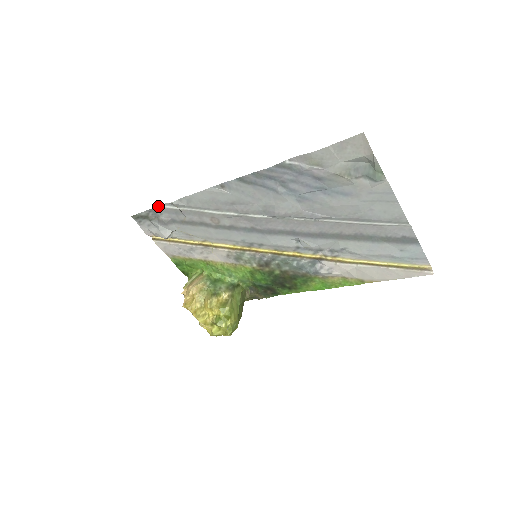
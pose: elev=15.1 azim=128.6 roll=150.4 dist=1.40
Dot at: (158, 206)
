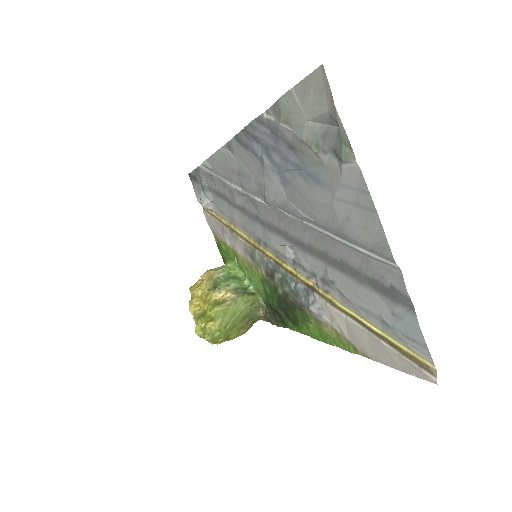
Dot at: (200, 166)
